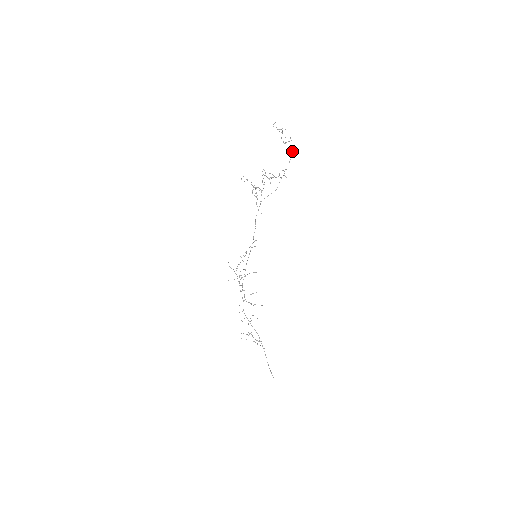
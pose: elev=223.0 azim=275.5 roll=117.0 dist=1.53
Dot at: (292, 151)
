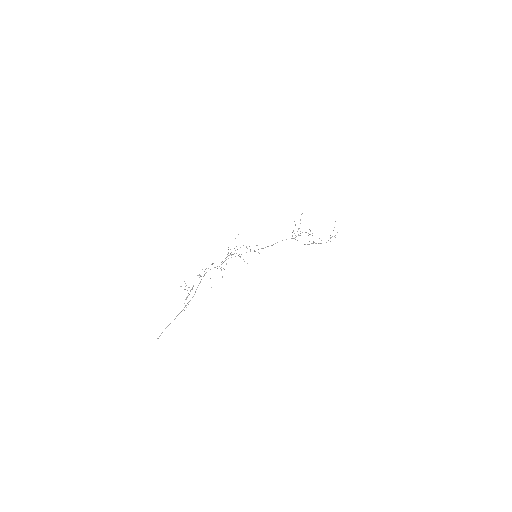
Dot at: occluded
